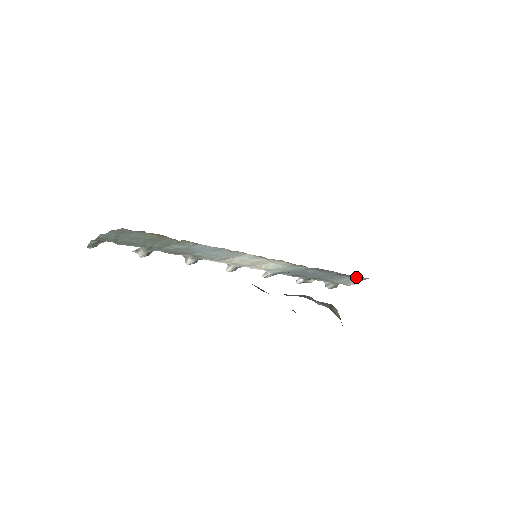
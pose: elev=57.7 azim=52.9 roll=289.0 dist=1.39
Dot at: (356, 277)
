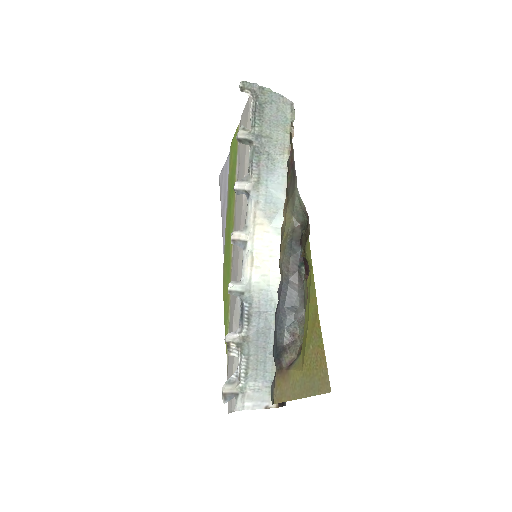
Dot at: occluded
